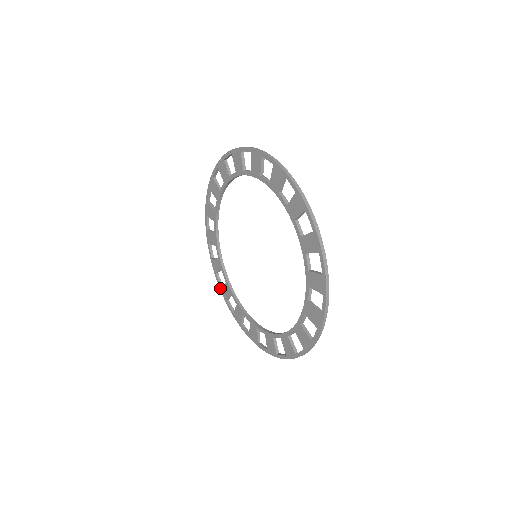
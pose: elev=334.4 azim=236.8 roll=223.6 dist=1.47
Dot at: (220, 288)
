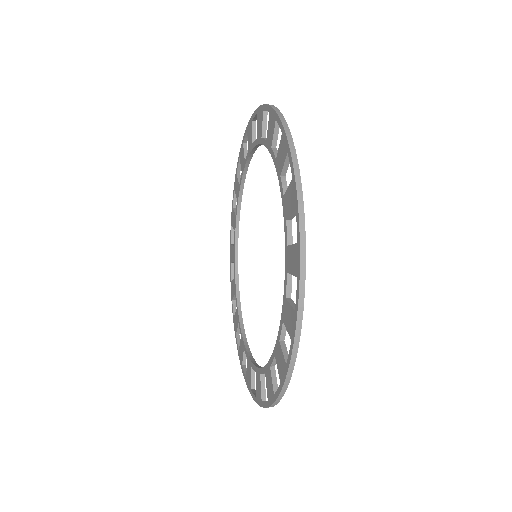
Dot at: (246, 381)
